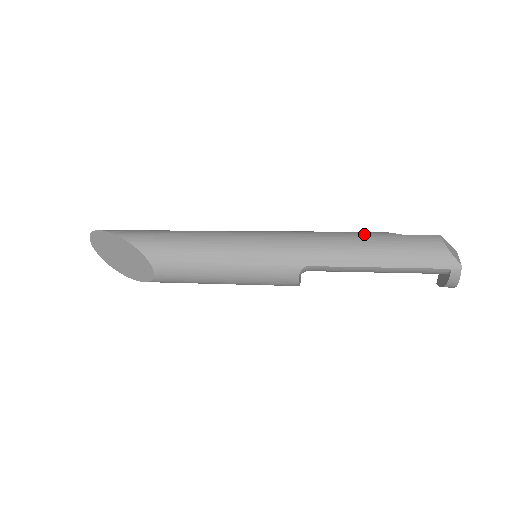
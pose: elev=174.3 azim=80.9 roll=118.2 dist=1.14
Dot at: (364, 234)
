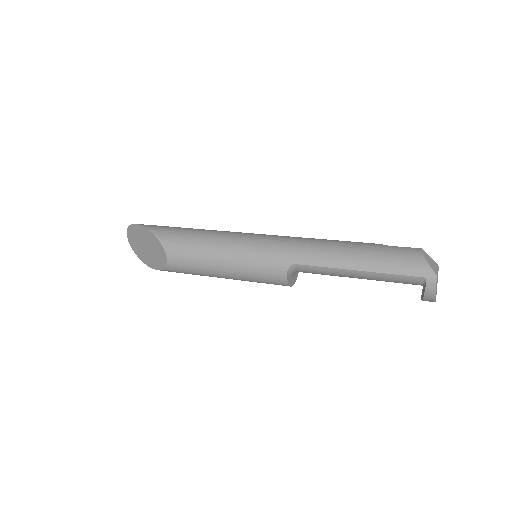
Dot at: (351, 242)
